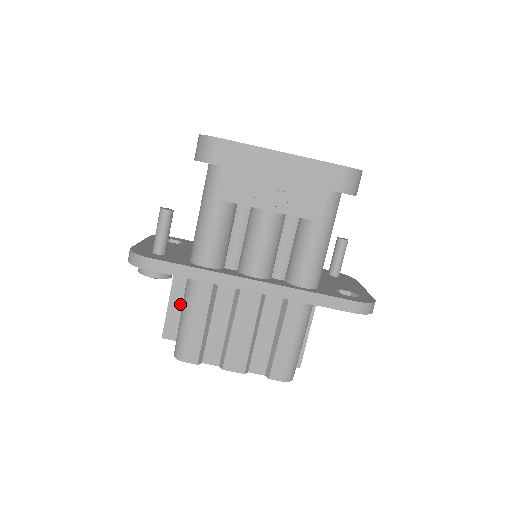
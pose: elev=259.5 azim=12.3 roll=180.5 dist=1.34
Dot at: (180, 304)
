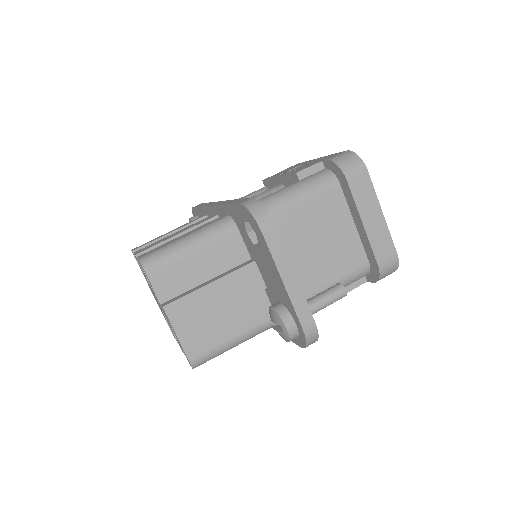
Dot at: occluded
